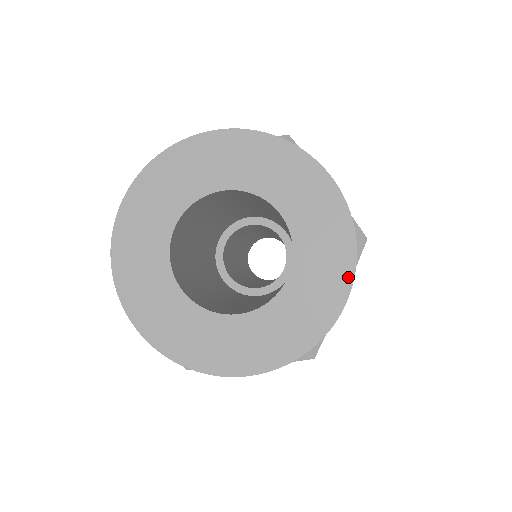
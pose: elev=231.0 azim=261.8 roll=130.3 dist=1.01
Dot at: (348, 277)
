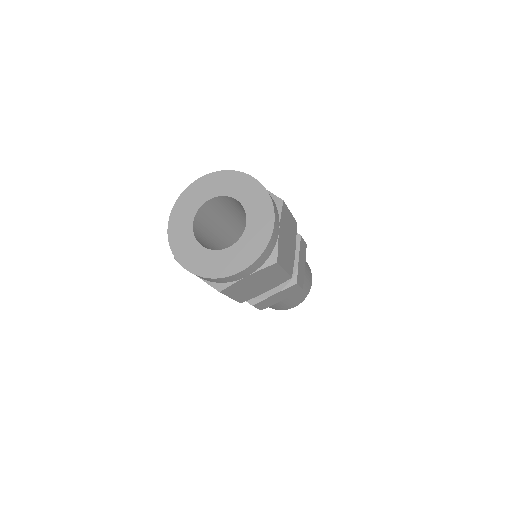
Dot at: (272, 212)
